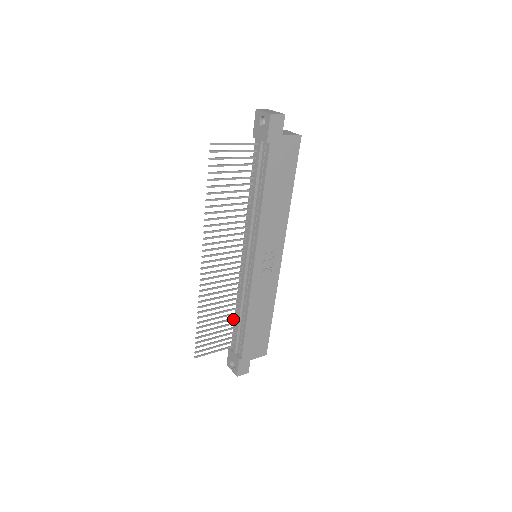
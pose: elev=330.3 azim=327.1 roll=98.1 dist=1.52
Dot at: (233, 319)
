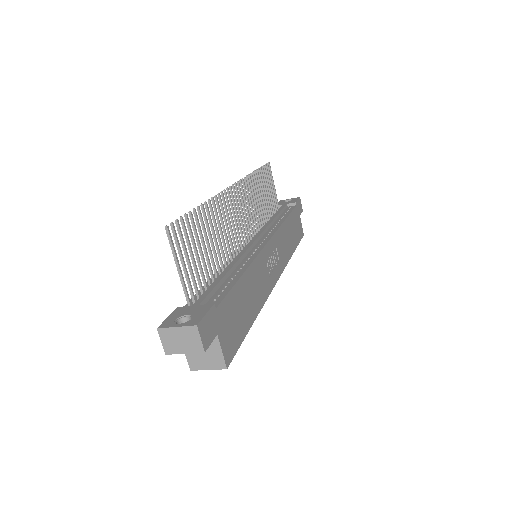
Dot at: (212, 274)
